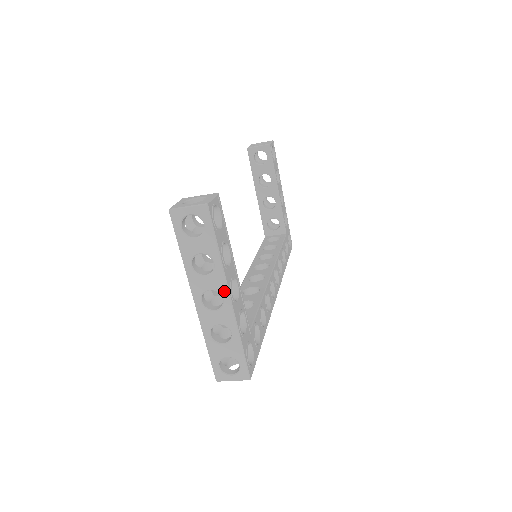
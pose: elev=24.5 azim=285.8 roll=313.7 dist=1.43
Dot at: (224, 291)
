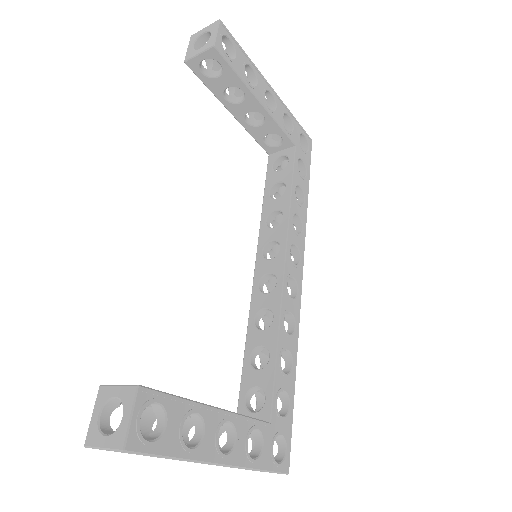
Dot at: occluded
